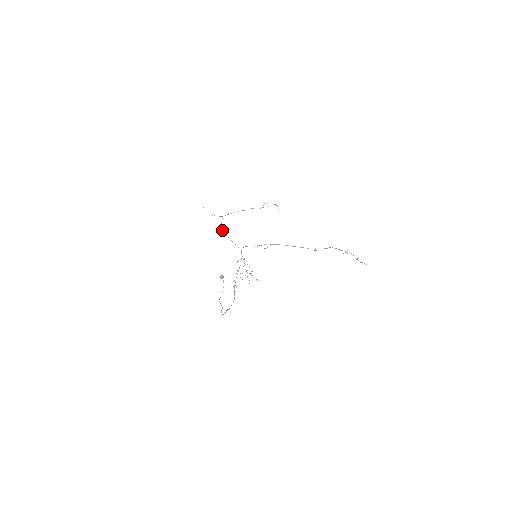
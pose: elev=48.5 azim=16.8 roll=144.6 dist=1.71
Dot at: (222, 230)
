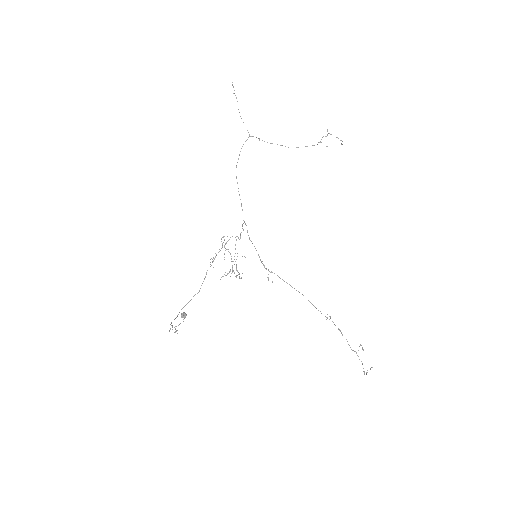
Dot at: occluded
